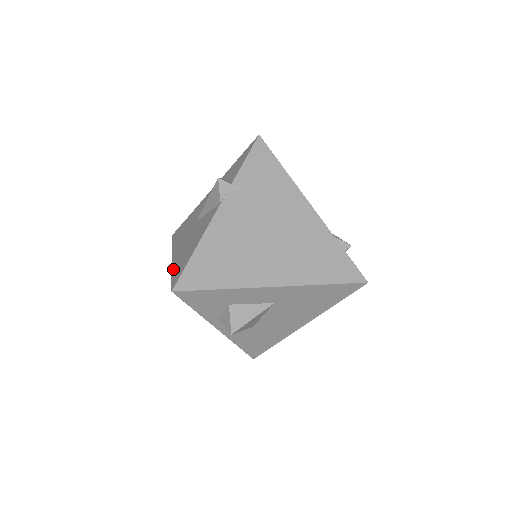
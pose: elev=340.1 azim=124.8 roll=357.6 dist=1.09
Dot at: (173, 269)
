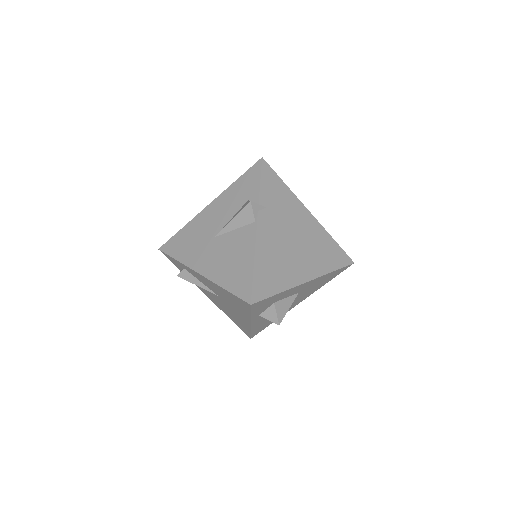
Dot at: (222, 284)
